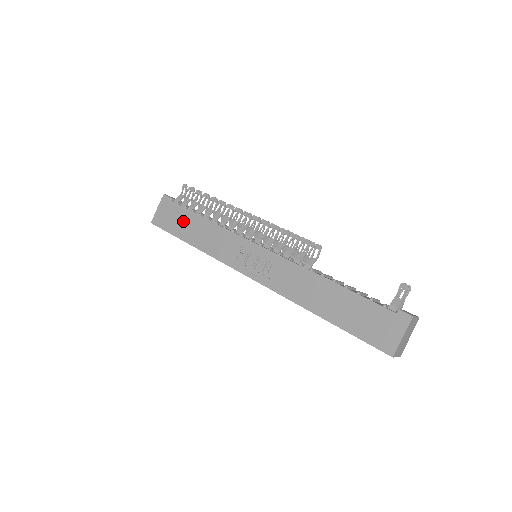
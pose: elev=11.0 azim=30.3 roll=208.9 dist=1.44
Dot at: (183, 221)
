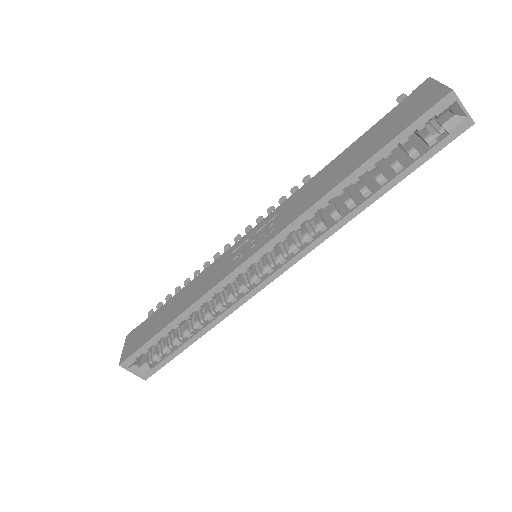
Dot at: (157, 319)
